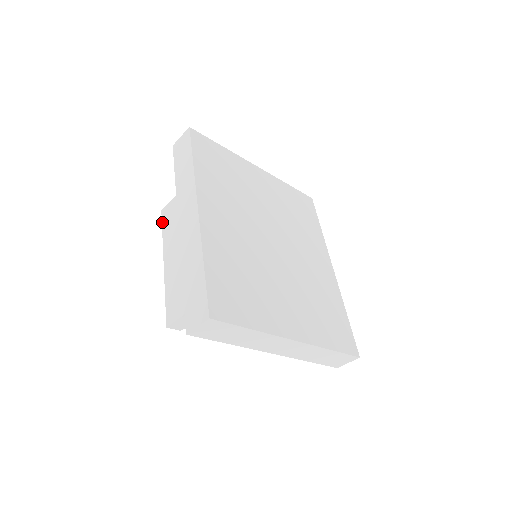
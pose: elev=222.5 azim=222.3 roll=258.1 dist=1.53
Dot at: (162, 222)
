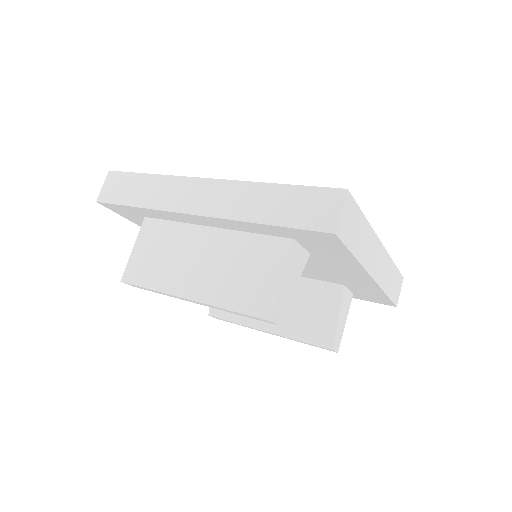
Dot at: (135, 284)
